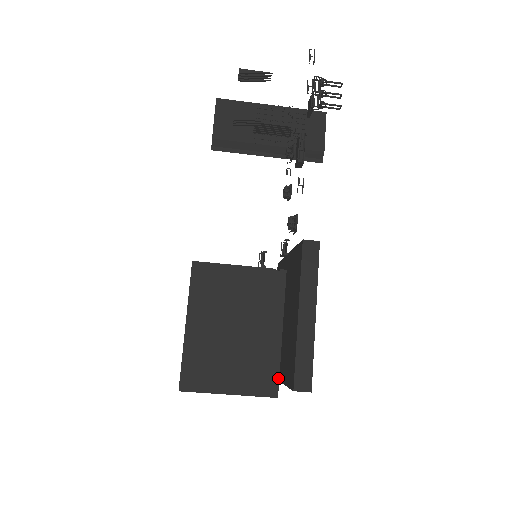
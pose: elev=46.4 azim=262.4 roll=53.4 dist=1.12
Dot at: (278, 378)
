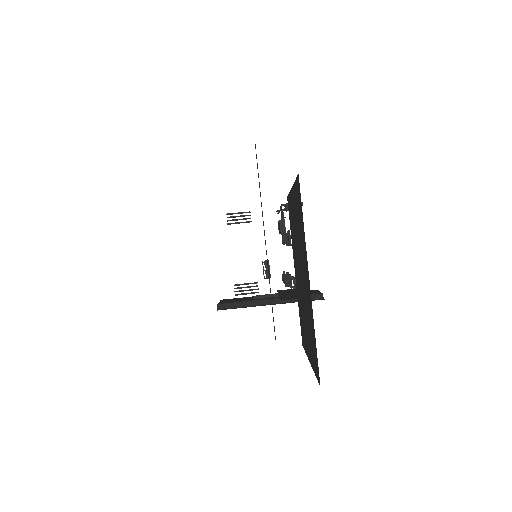
Dot at: occluded
